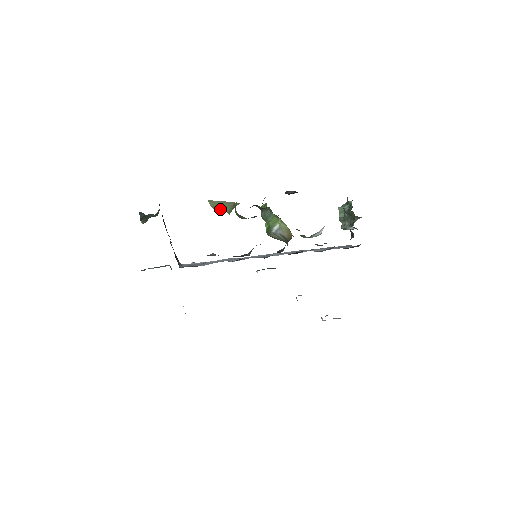
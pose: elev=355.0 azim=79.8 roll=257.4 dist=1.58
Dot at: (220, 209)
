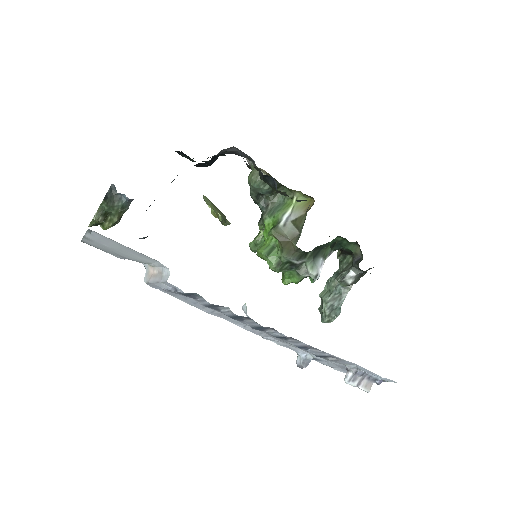
Dot at: (214, 208)
